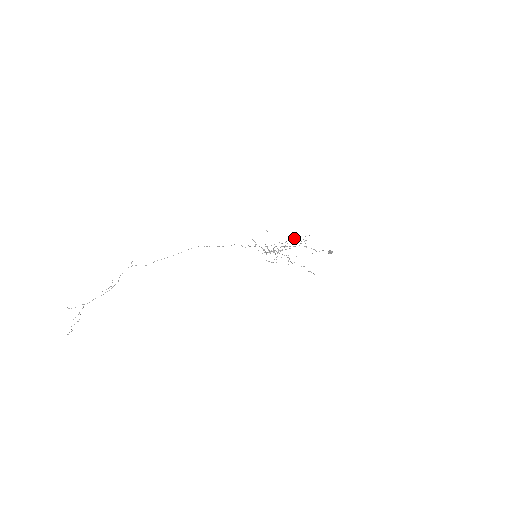
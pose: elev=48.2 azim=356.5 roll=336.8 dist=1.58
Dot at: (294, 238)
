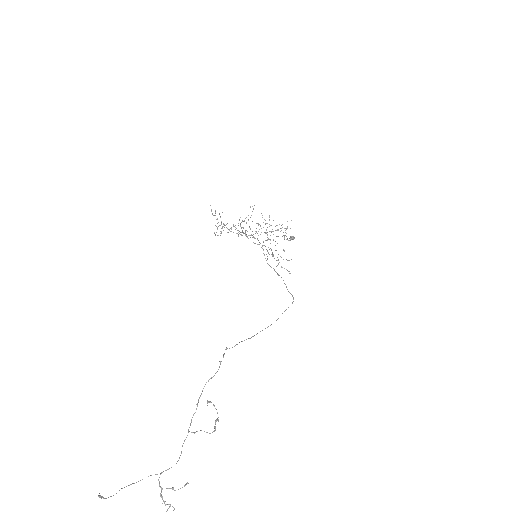
Dot at: occluded
